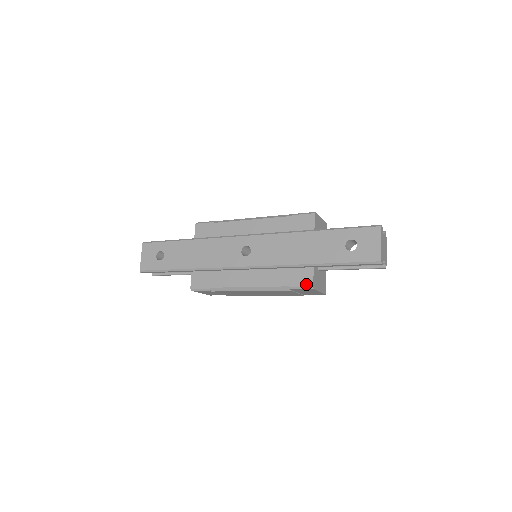
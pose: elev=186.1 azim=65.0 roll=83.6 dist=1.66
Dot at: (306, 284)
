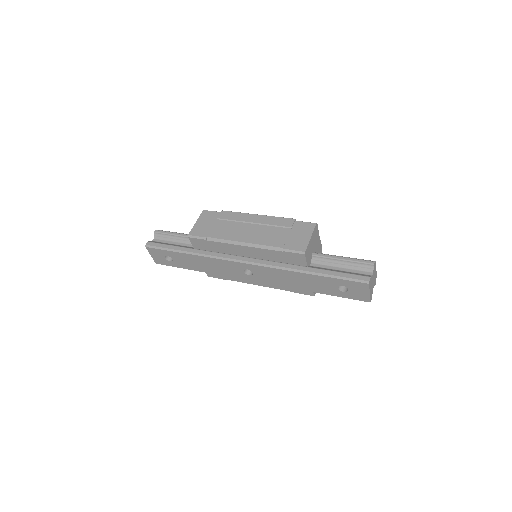
Dot at: (308, 294)
